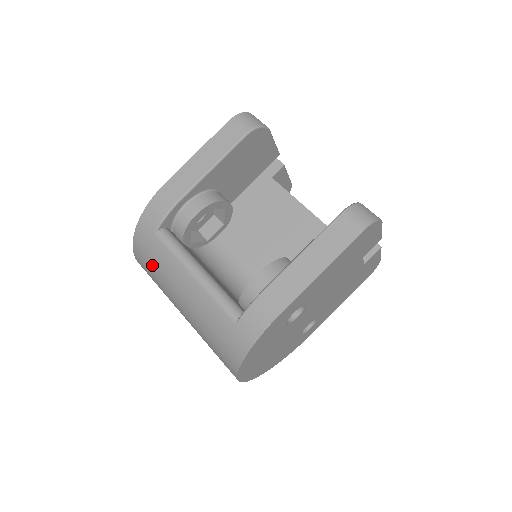
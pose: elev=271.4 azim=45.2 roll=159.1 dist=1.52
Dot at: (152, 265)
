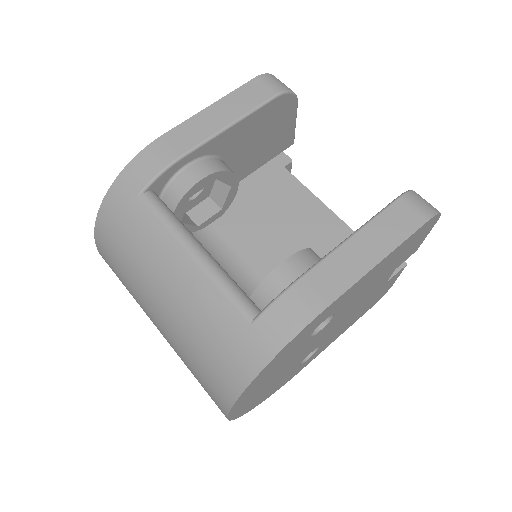
Dot at: (124, 241)
